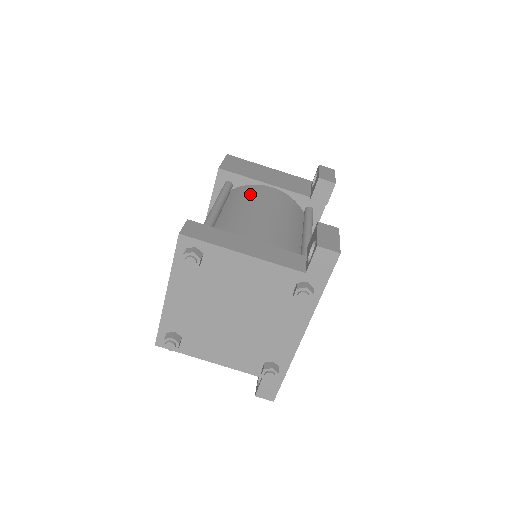
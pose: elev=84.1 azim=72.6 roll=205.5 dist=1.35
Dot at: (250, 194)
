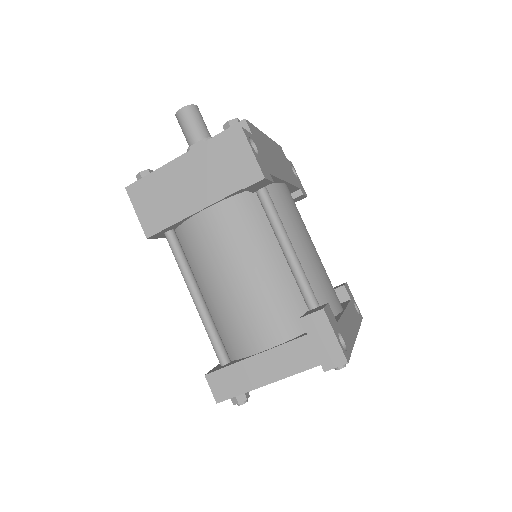
Dot at: (201, 248)
